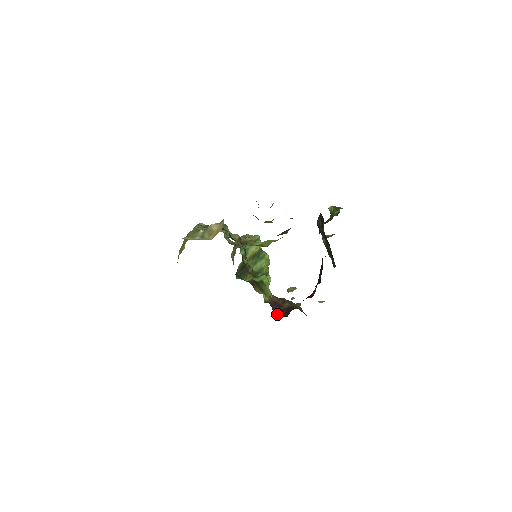
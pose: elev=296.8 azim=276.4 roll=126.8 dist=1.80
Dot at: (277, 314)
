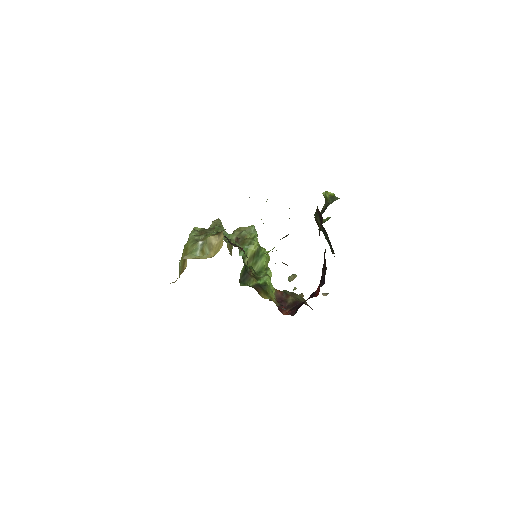
Dot at: (283, 312)
